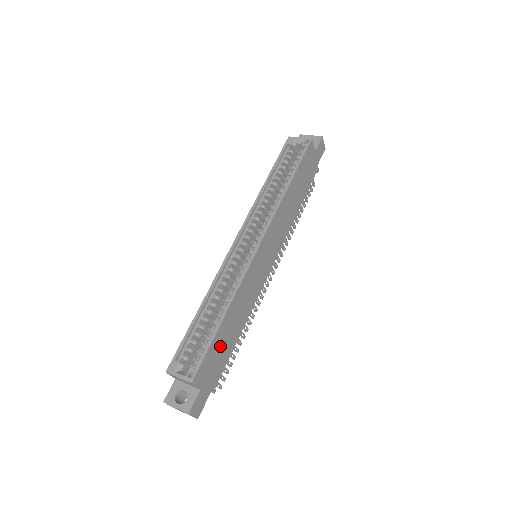
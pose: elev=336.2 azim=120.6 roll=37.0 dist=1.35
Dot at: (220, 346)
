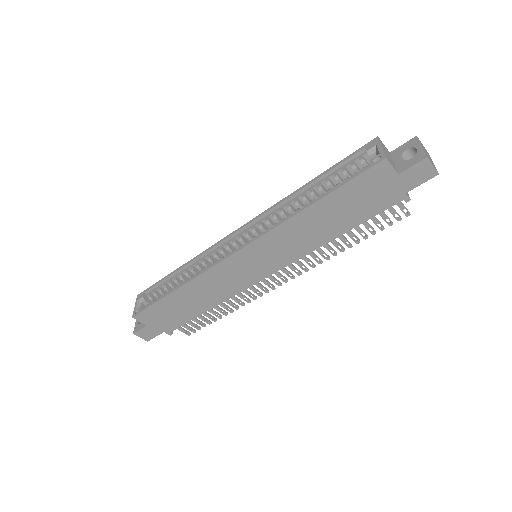
Dot at: (173, 308)
